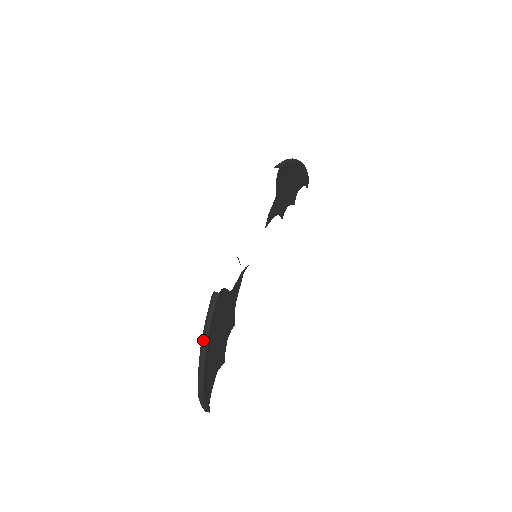
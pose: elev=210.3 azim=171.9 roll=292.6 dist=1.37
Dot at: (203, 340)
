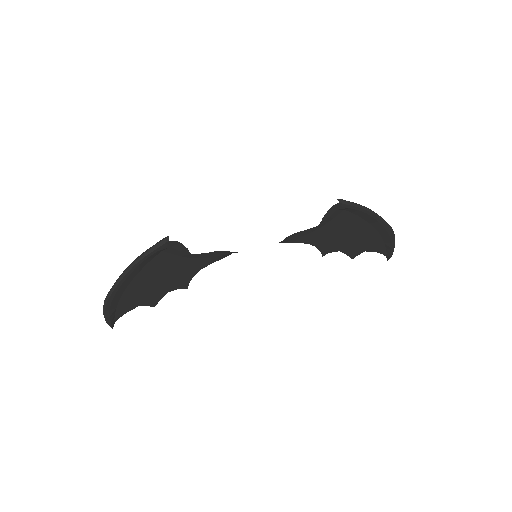
Dot at: (131, 264)
